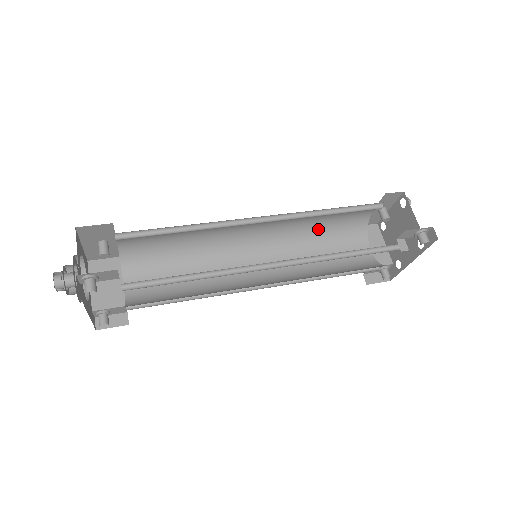
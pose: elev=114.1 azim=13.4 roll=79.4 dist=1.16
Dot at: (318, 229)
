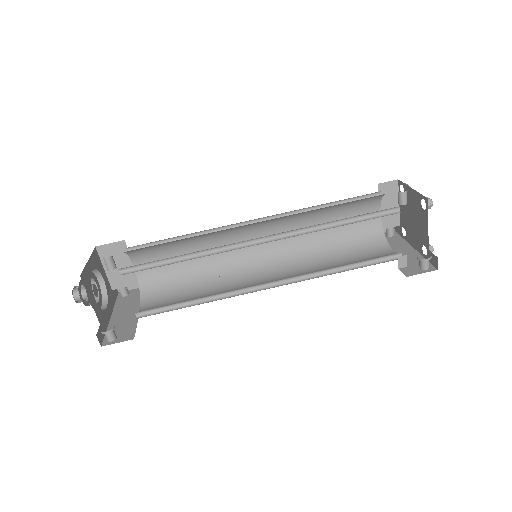
Dot at: (326, 207)
